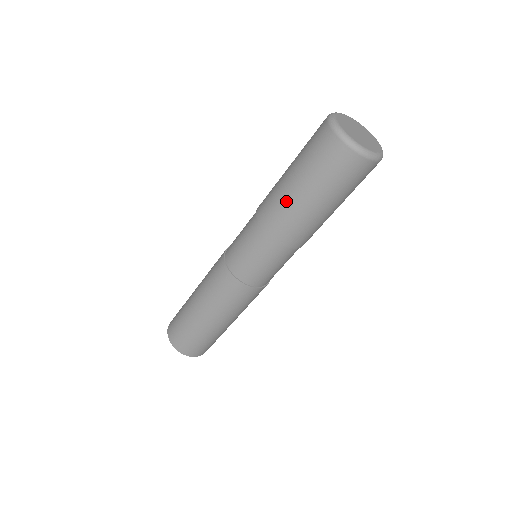
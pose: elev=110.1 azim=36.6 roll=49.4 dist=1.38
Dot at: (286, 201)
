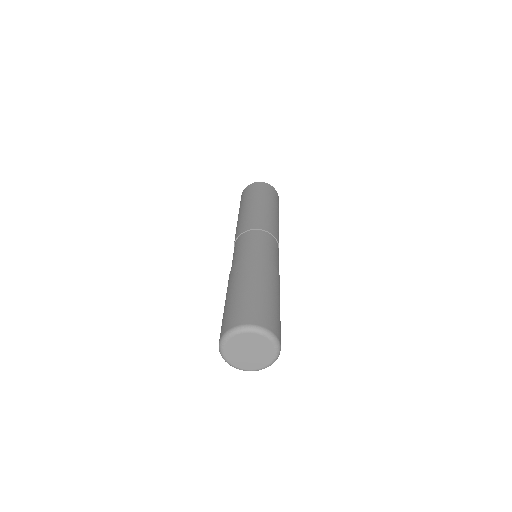
Dot at: occluded
